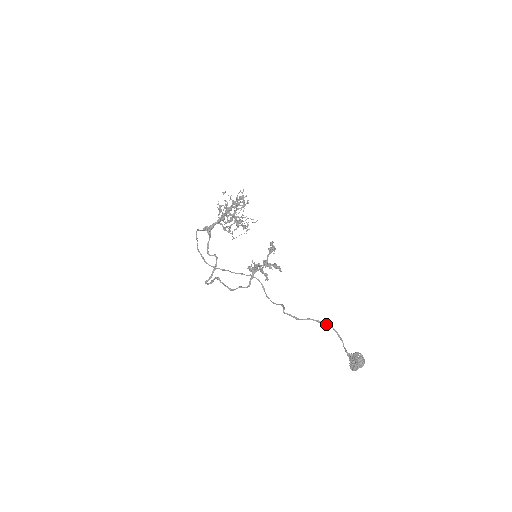
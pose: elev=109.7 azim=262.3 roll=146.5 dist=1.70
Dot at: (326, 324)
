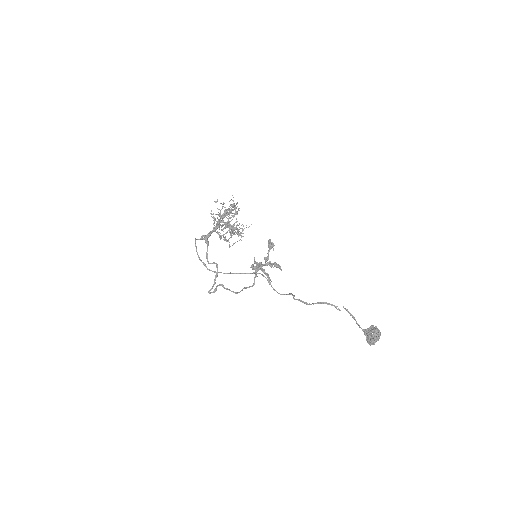
Dot at: (336, 306)
